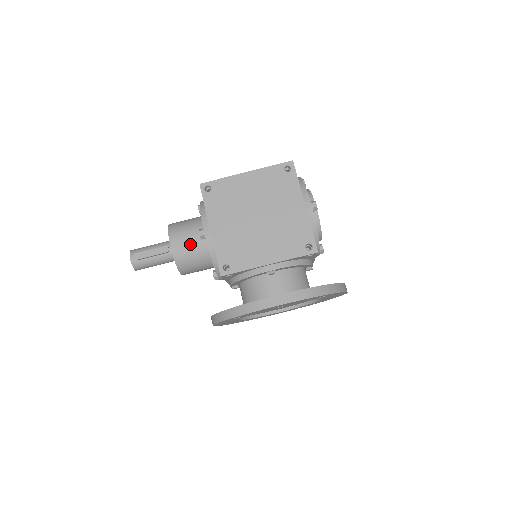
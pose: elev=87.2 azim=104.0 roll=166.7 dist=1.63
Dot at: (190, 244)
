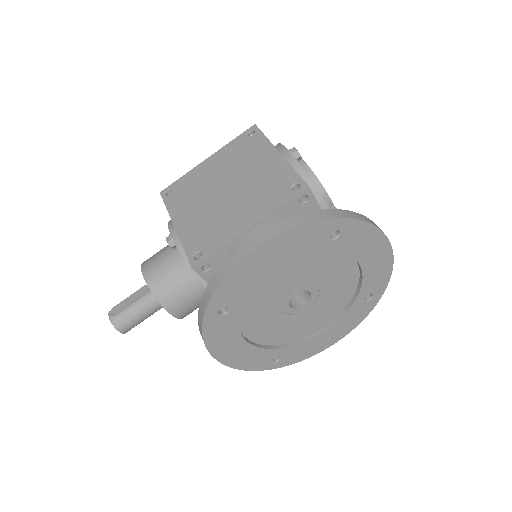
Dot at: (164, 263)
